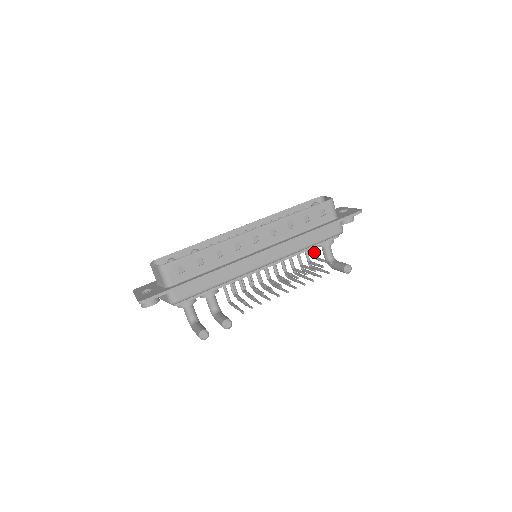
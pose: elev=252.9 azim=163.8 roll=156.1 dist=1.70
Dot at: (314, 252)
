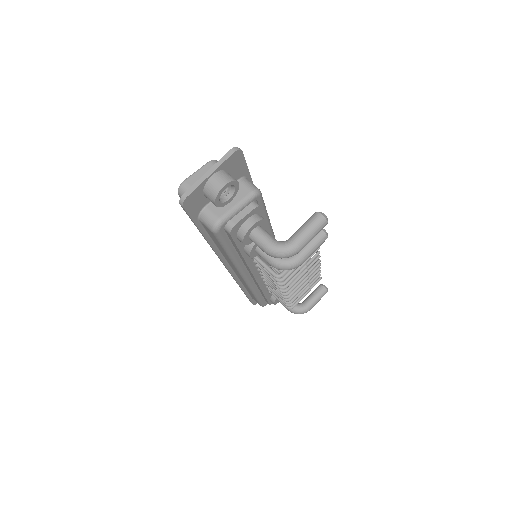
Dot at: occluded
